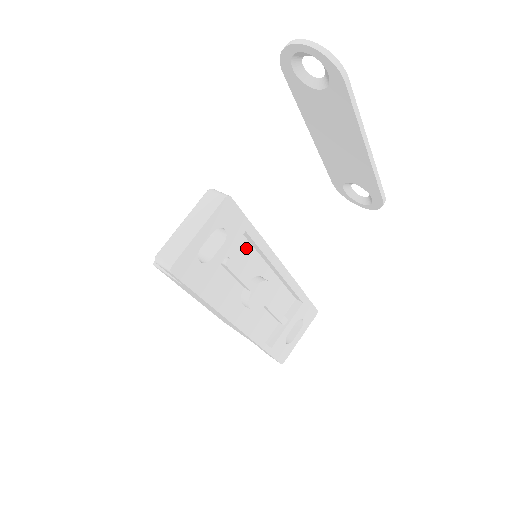
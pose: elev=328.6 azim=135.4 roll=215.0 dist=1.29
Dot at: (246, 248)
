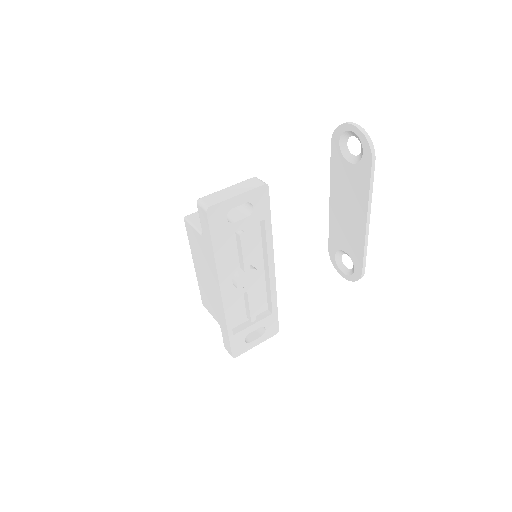
Dot at: (257, 236)
